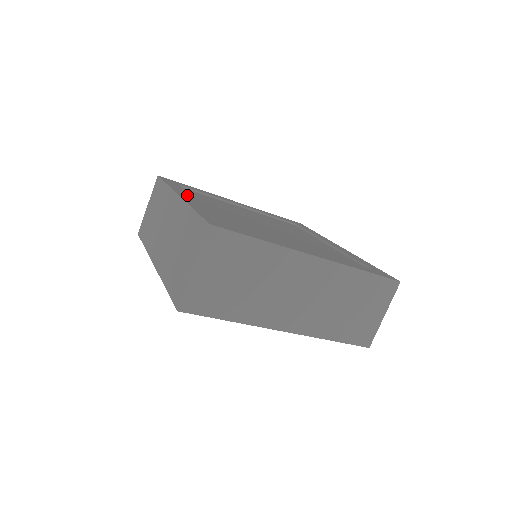
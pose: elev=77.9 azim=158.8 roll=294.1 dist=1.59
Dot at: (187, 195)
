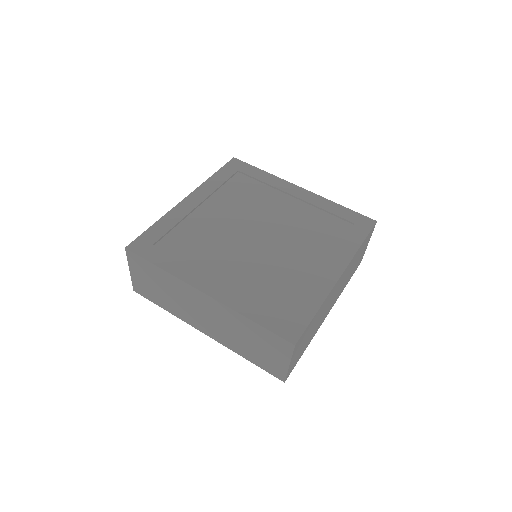
Dot at: (202, 195)
